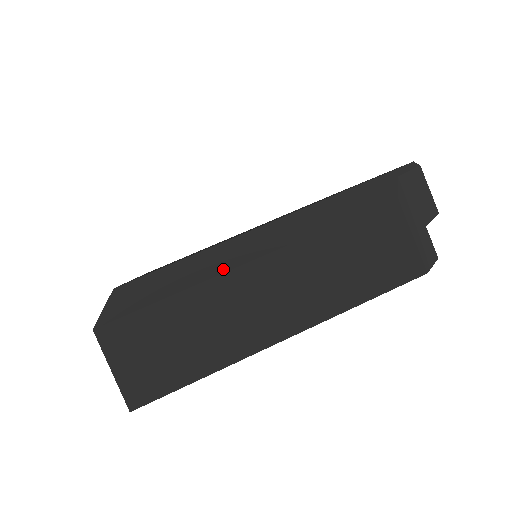
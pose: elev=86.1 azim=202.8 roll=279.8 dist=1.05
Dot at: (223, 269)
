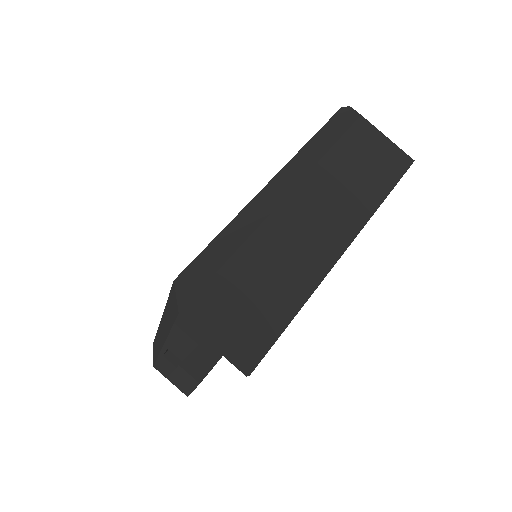
Dot at: (263, 217)
